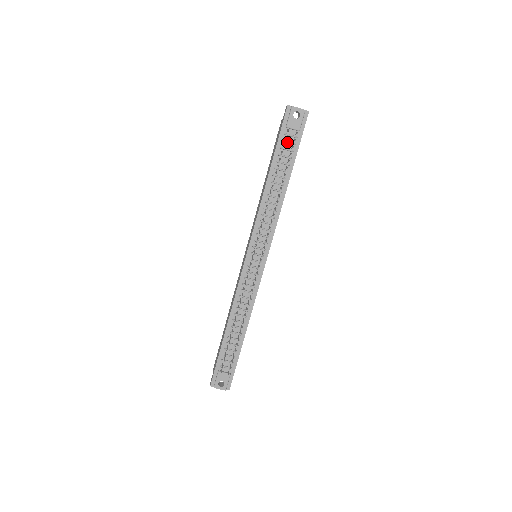
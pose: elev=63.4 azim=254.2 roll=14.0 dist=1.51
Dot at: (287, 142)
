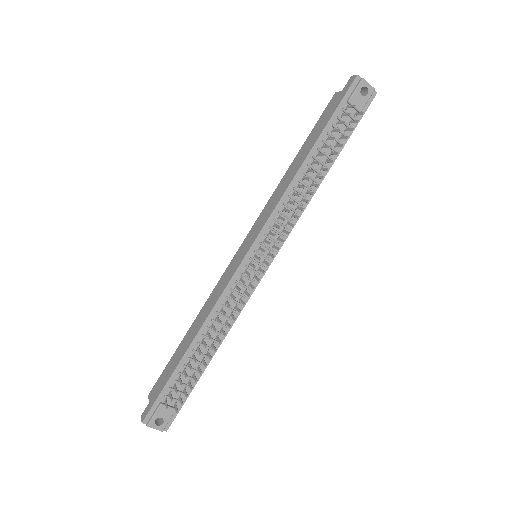
Dot at: occluded
